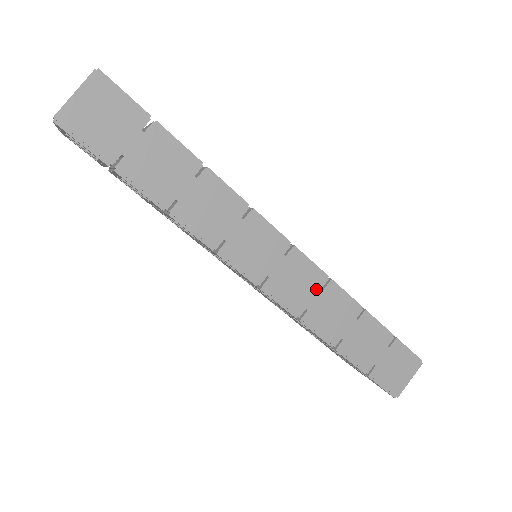
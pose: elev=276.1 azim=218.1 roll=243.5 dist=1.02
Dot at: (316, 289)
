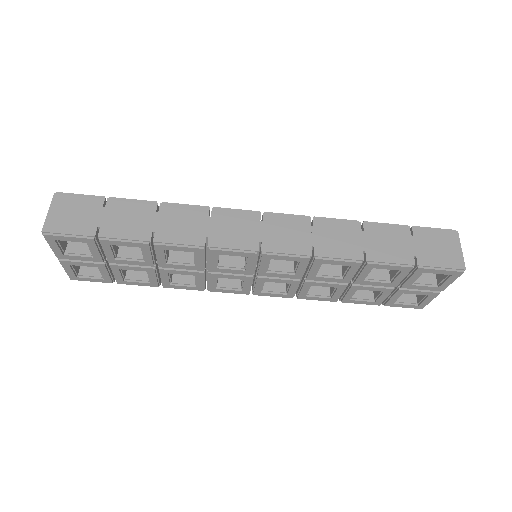
Dot at: (307, 229)
